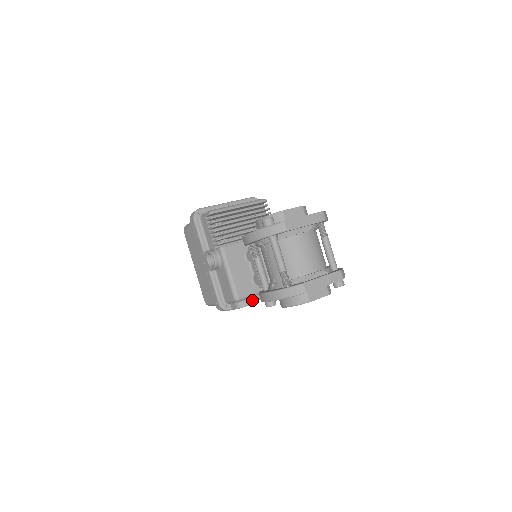
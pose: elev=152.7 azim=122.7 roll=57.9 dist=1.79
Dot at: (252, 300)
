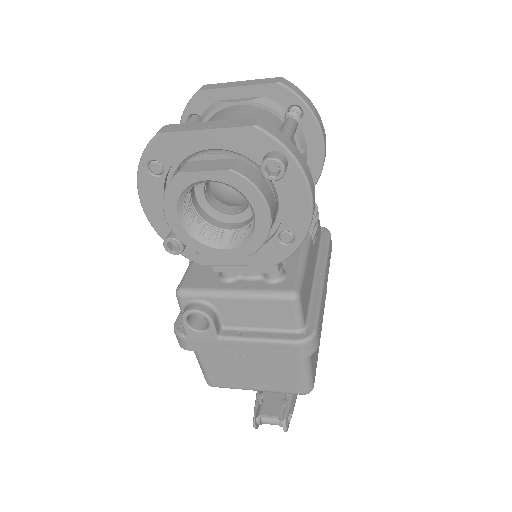
Dot at: (231, 335)
